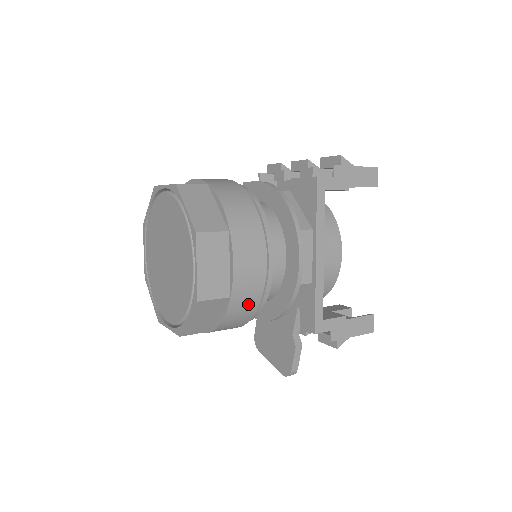
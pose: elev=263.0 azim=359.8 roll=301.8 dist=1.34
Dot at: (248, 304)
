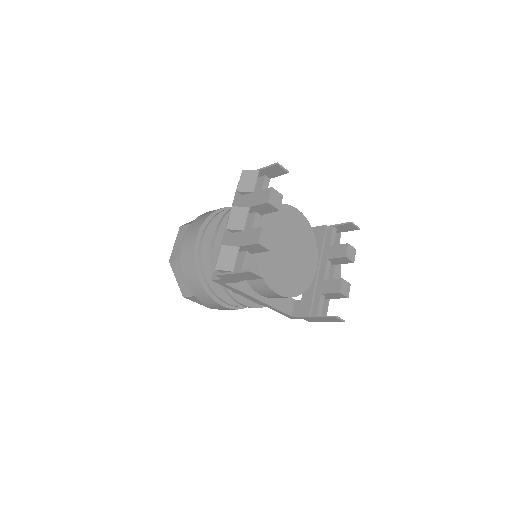
Dot at: occluded
